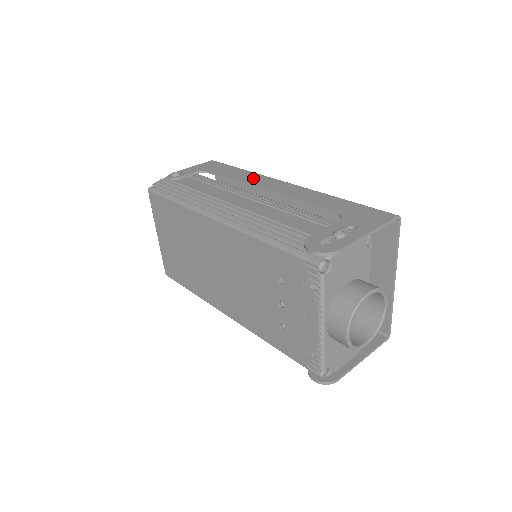
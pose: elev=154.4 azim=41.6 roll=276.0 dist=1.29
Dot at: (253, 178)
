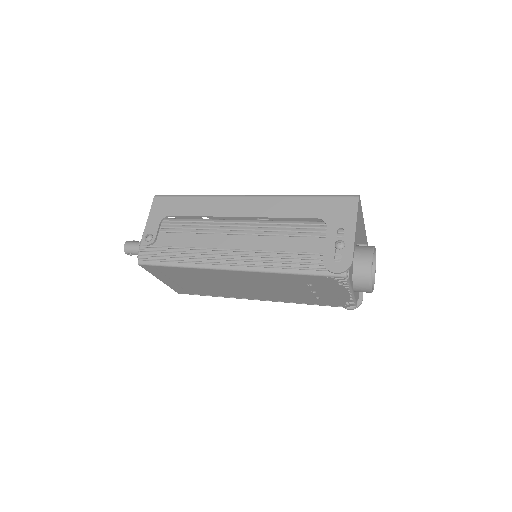
Dot at: (216, 206)
